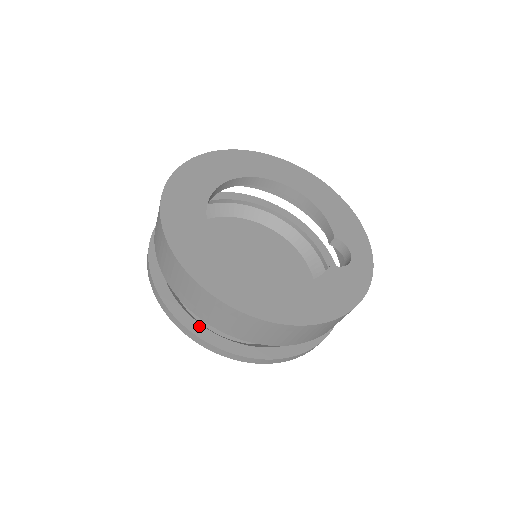
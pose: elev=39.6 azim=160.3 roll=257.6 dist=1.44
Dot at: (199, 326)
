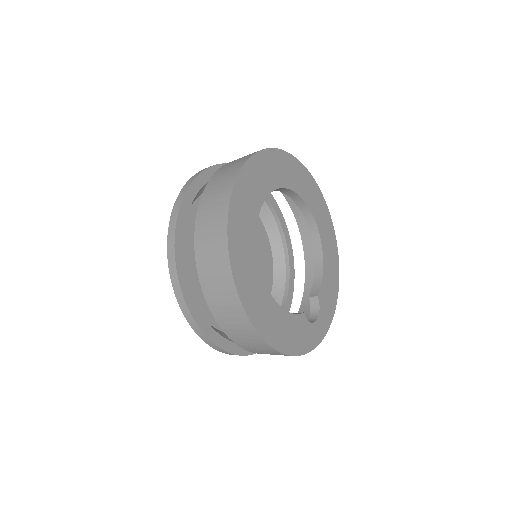
Dot at: (184, 267)
